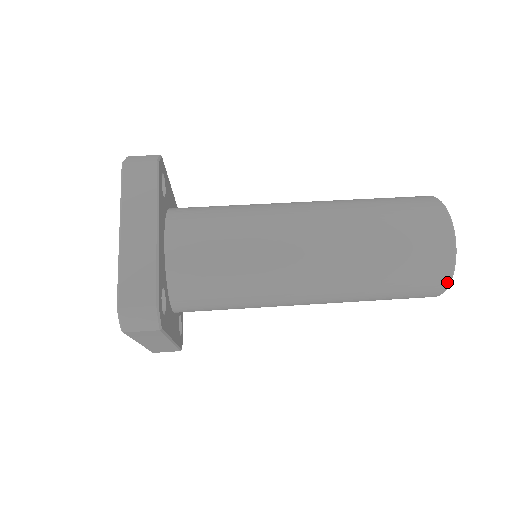
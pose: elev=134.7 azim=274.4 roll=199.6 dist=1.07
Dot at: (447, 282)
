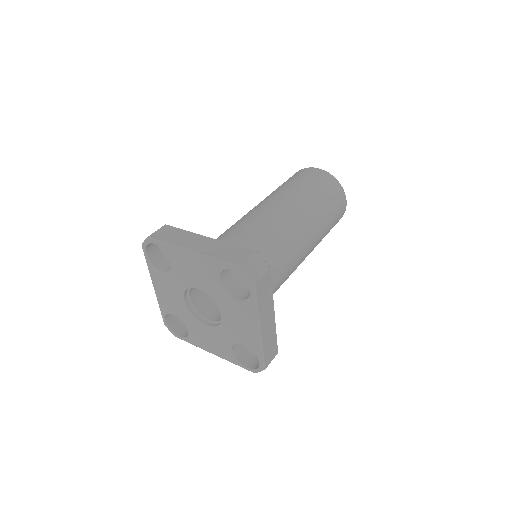
Dot at: (342, 190)
